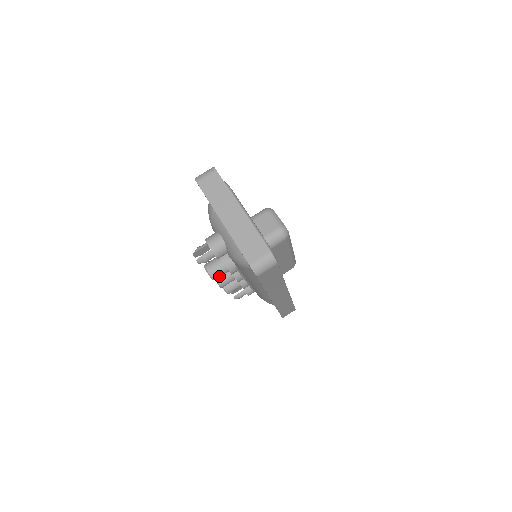
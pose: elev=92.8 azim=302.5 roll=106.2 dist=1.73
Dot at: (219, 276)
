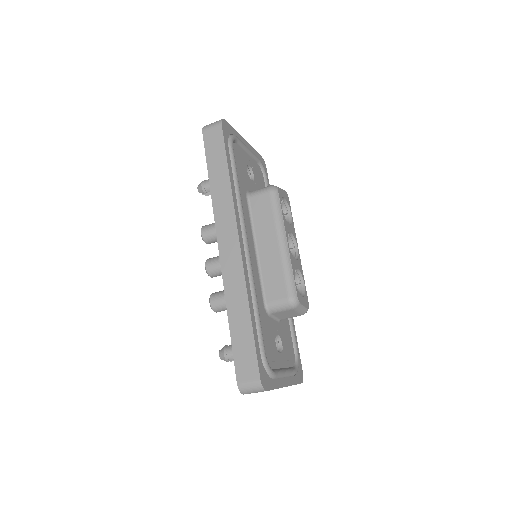
Dot at: occluded
